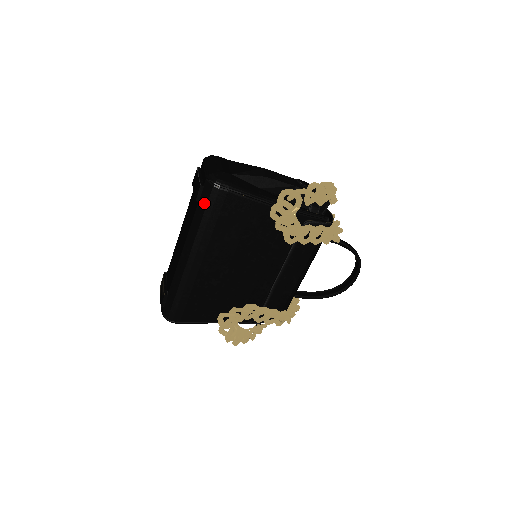
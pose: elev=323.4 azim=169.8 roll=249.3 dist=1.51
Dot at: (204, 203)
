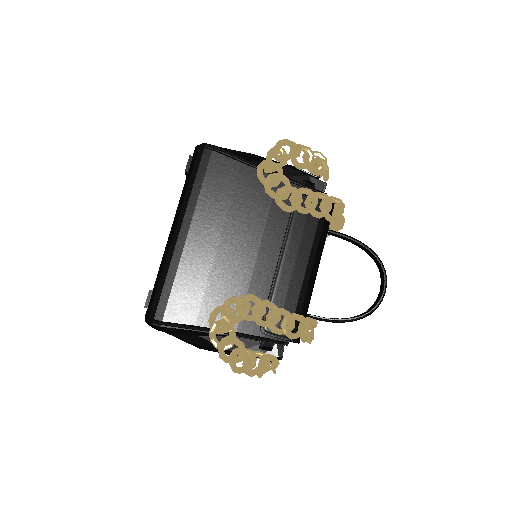
Dot at: (191, 168)
